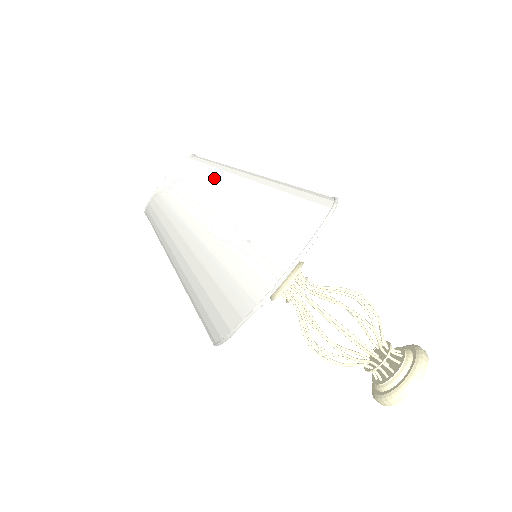
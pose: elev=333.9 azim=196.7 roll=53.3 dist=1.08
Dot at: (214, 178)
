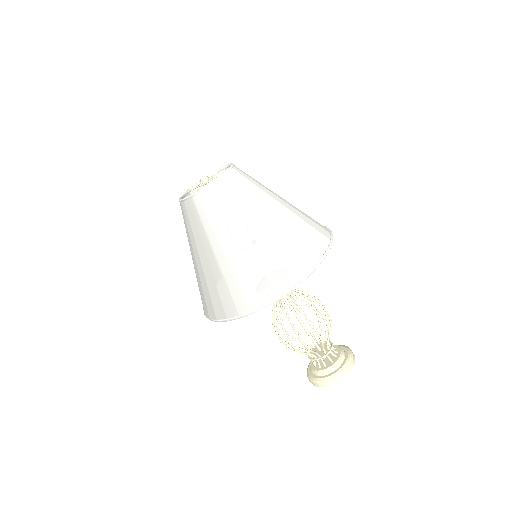
Dot at: (240, 203)
